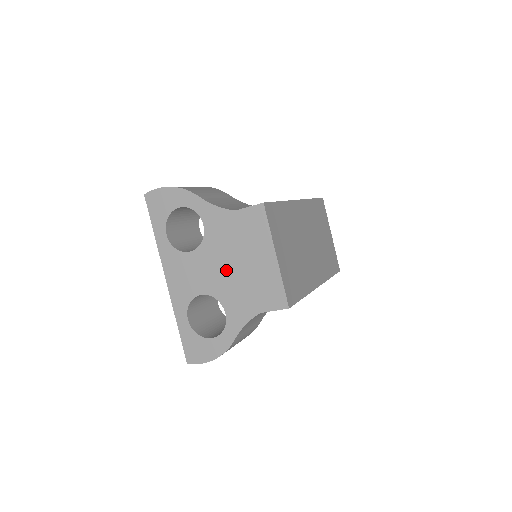
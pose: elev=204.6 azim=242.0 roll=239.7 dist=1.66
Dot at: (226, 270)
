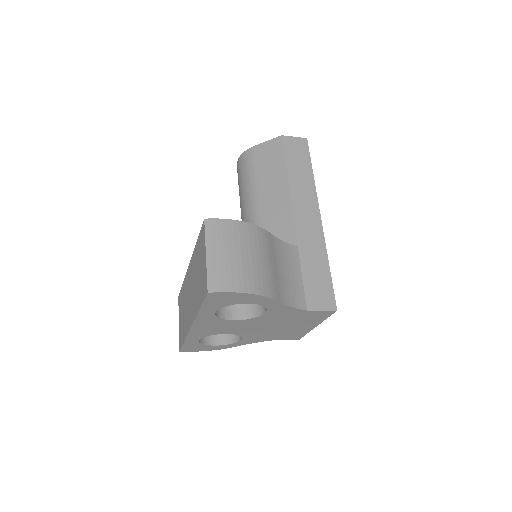
Dot at: (264, 328)
